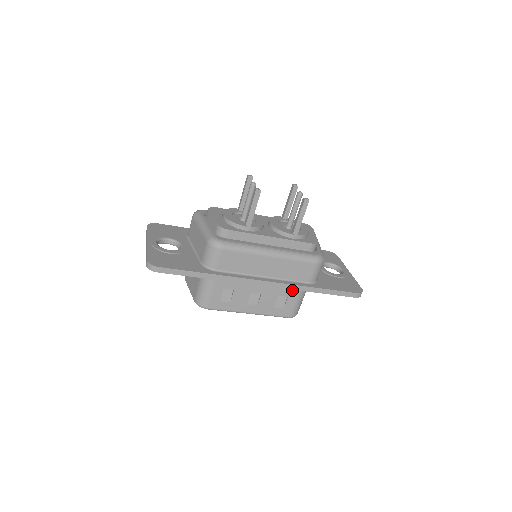
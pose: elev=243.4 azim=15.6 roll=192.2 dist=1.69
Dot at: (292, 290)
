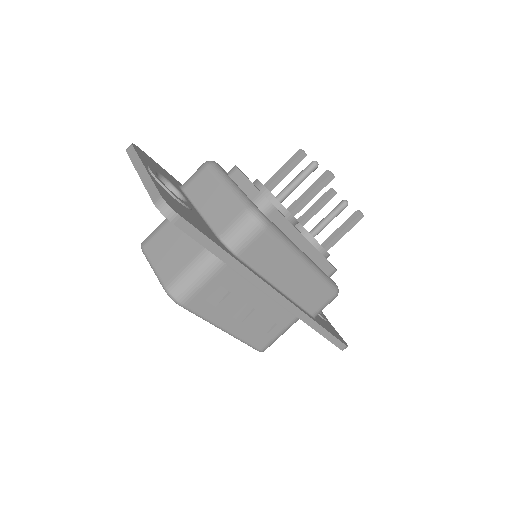
Dot at: (287, 317)
